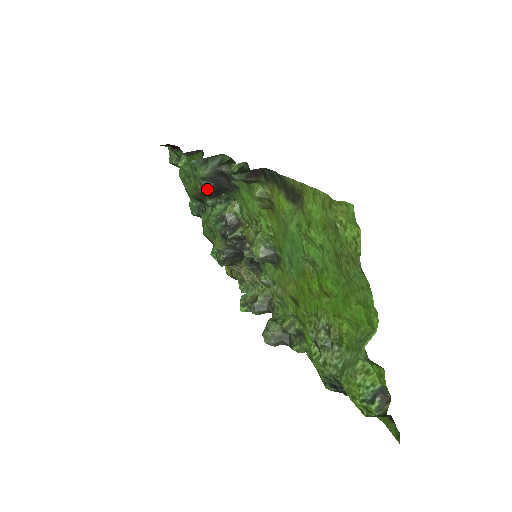
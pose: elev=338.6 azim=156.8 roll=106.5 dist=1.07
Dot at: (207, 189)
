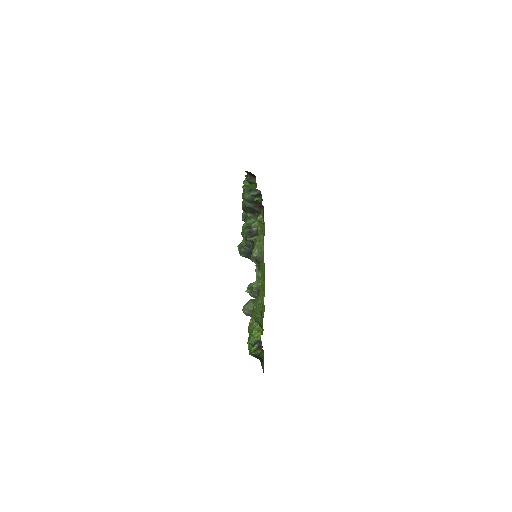
Dot at: (246, 206)
